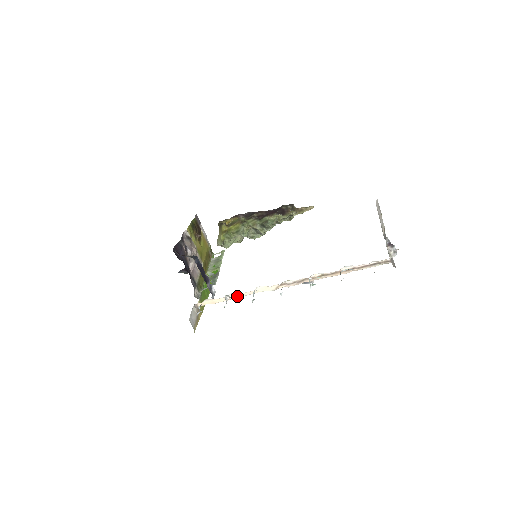
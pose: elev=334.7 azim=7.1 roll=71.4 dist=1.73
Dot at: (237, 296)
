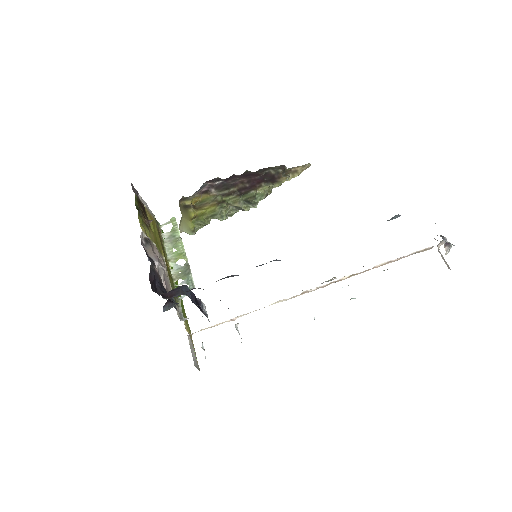
Dot at: occluded
